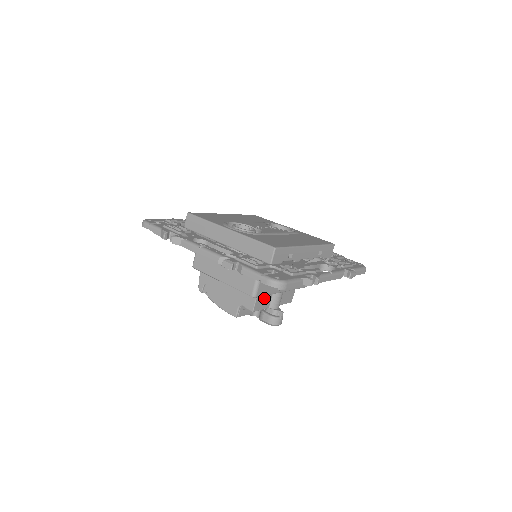
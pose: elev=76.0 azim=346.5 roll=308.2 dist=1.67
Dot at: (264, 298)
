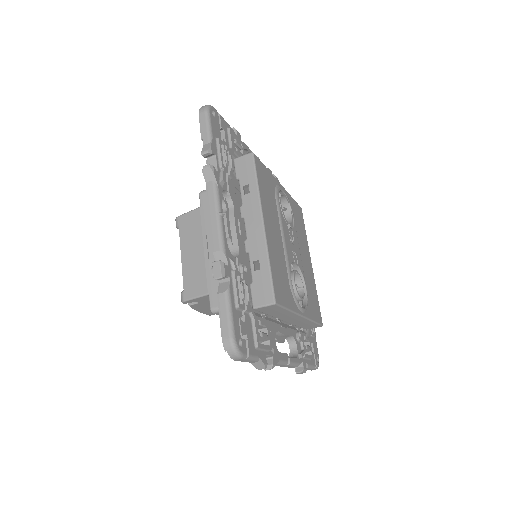
Dot at: occluded
